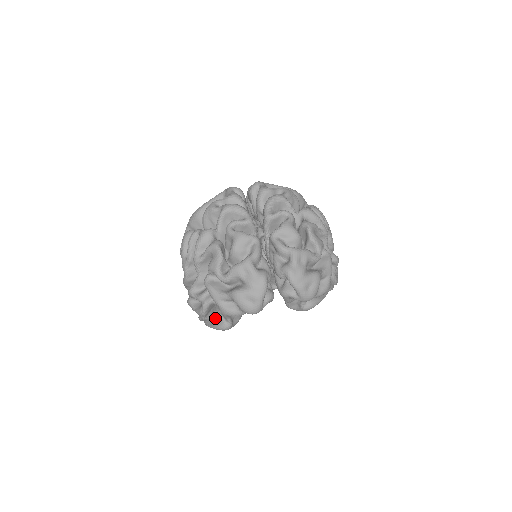
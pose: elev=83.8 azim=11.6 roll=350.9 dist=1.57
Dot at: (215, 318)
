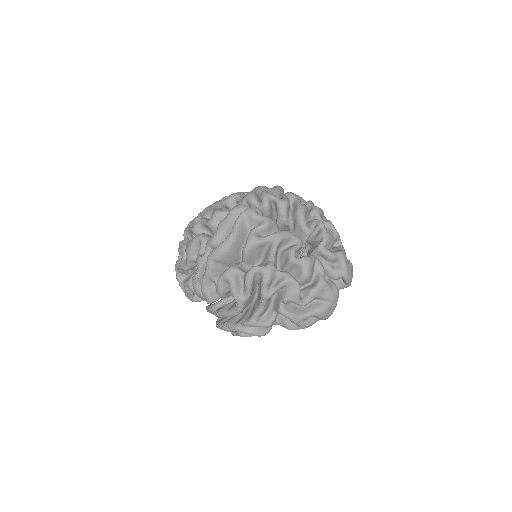
Dot at: occluded
